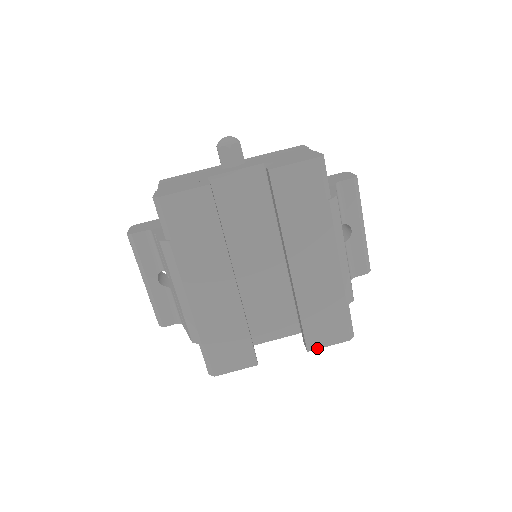
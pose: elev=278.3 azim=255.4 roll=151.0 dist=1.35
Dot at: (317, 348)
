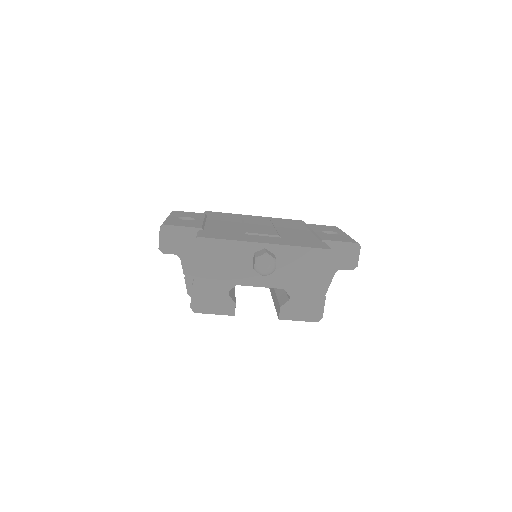
Dot at: occluded
